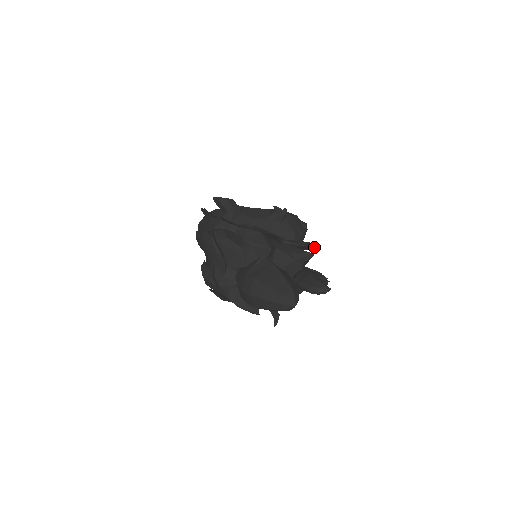
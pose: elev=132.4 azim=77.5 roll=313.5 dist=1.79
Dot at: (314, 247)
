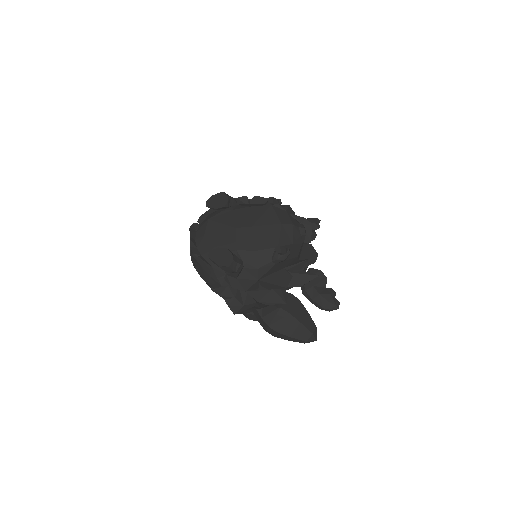
Dot at: occluded
